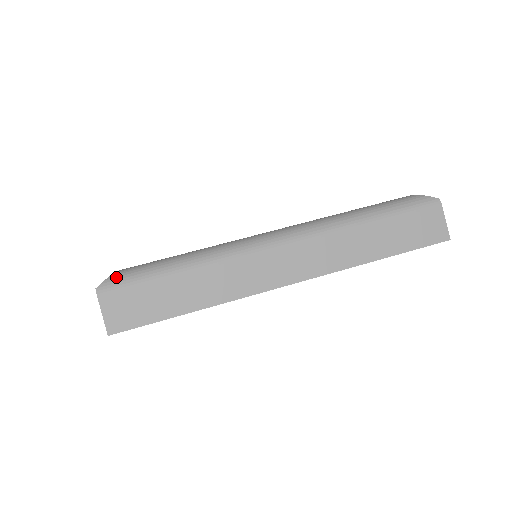
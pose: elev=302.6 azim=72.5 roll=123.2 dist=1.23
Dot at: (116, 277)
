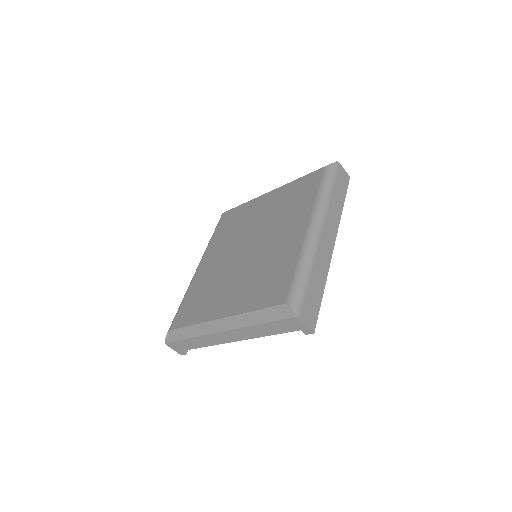
Dot at: (294, 304)
